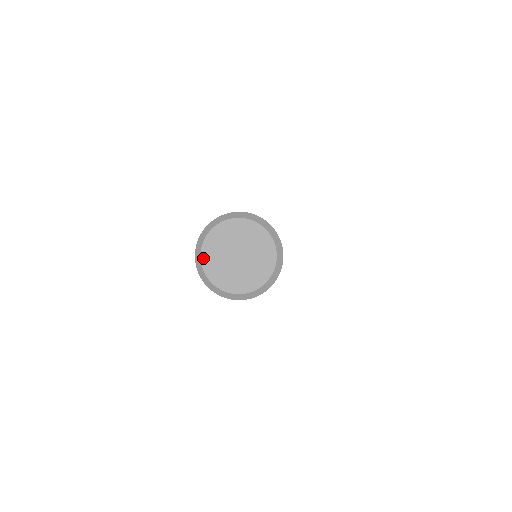
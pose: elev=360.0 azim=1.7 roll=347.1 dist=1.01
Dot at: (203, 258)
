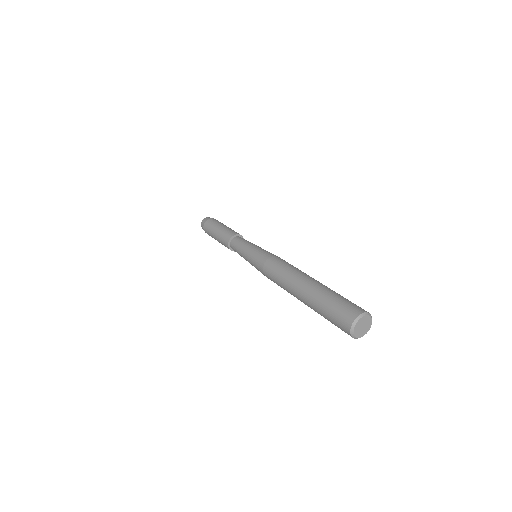
Dot at: (358, 321)
